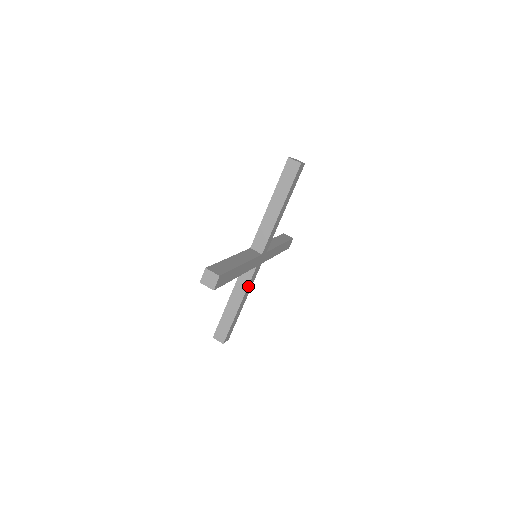
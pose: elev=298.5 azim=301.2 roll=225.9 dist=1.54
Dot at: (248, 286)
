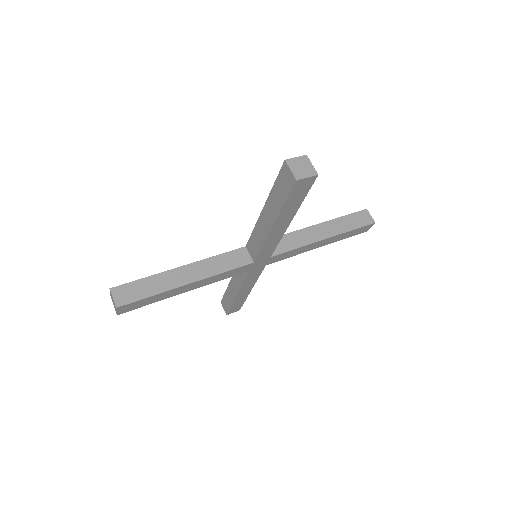
Dot at: (222, 273)
